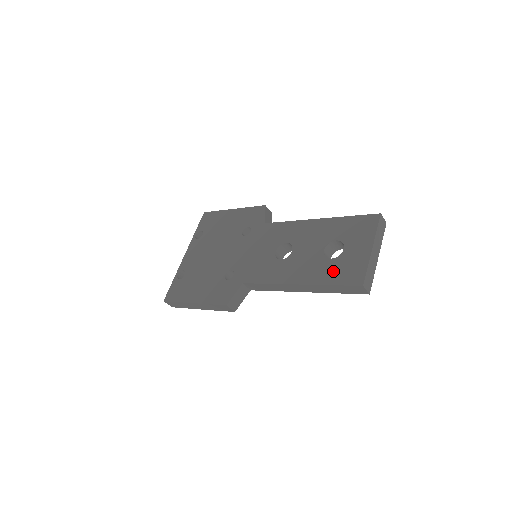
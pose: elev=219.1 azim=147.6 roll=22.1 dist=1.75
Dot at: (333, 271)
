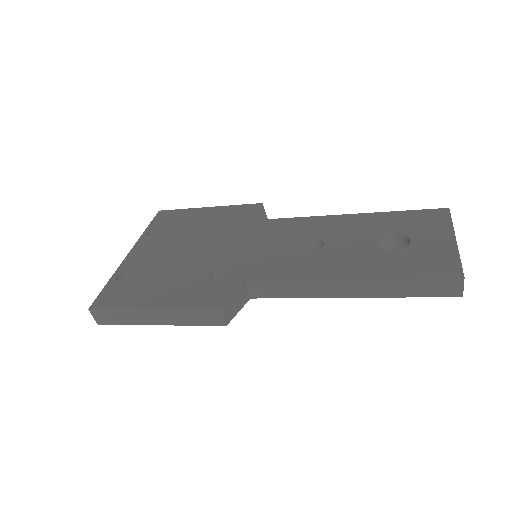
Dot at: (405, 263)
